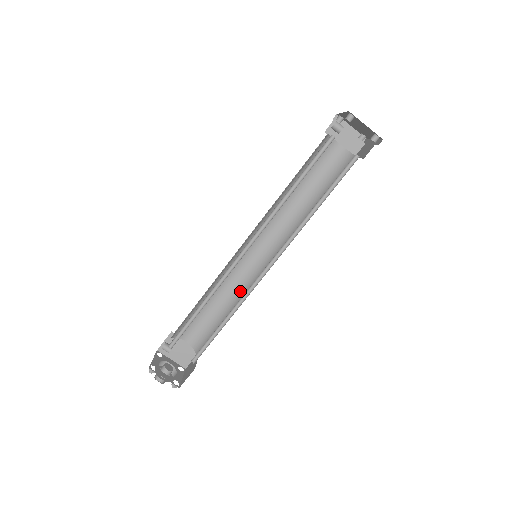
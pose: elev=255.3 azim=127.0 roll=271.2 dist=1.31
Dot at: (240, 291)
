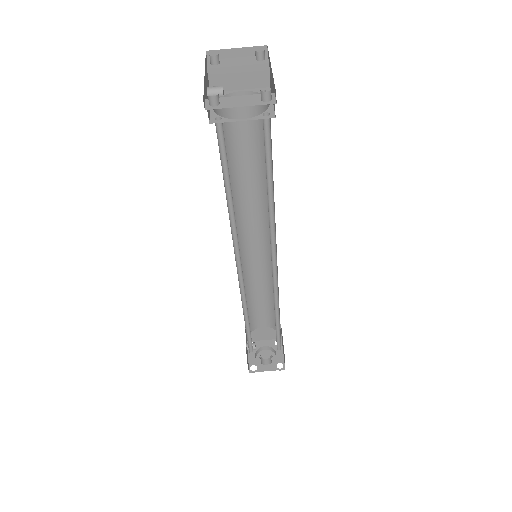
Dot at: (271, 277)
